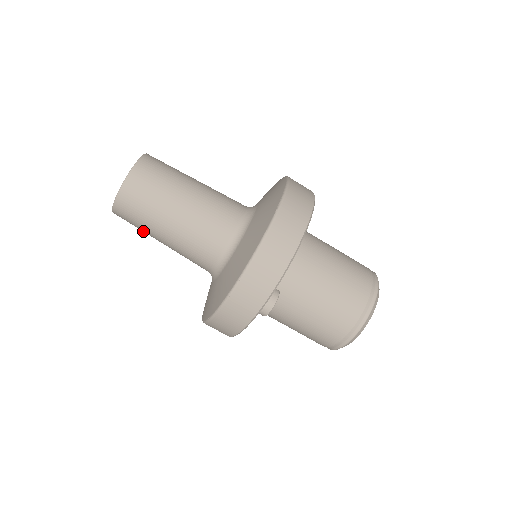
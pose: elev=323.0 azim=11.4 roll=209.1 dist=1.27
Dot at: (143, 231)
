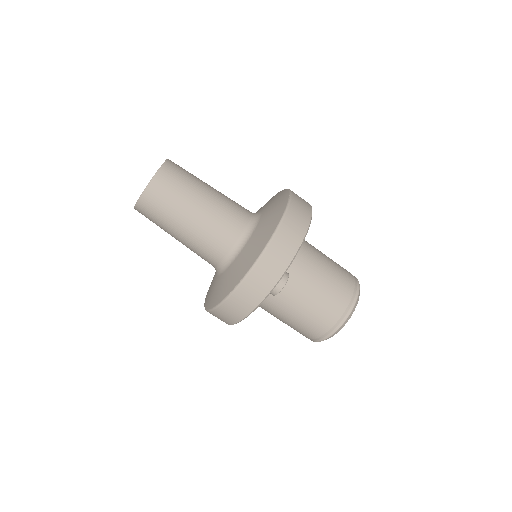
Dot at: (162, 223)
